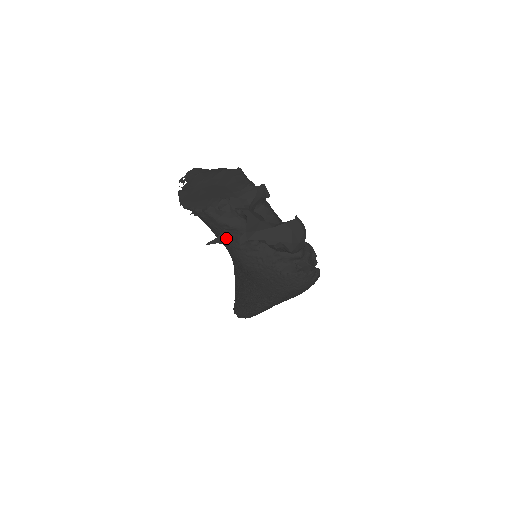
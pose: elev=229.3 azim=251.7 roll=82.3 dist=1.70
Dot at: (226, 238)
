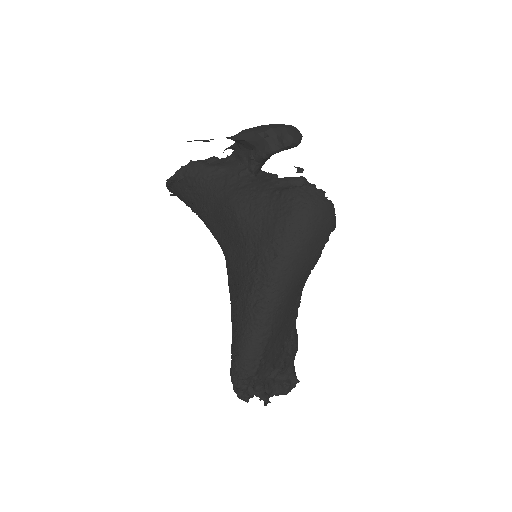
Dot at: (214, 186)
